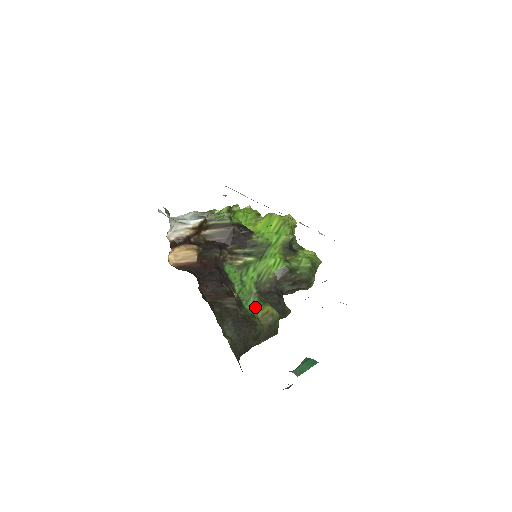
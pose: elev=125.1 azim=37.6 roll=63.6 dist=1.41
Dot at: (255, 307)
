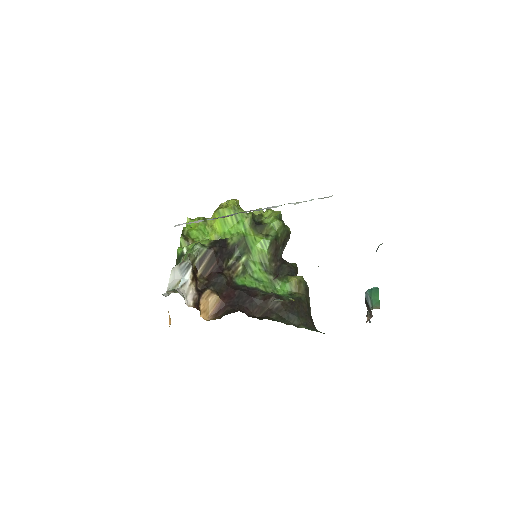
Dot at: (285, 288)
